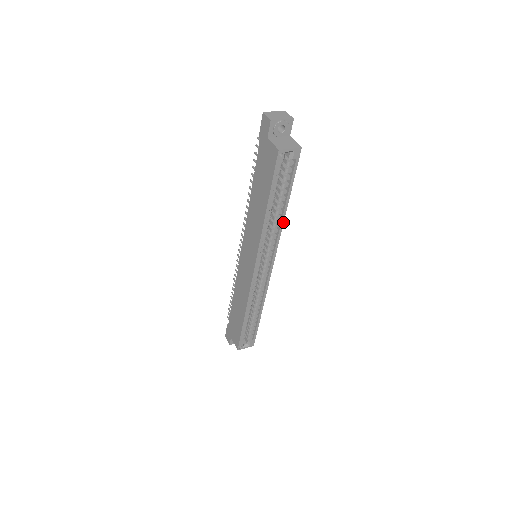
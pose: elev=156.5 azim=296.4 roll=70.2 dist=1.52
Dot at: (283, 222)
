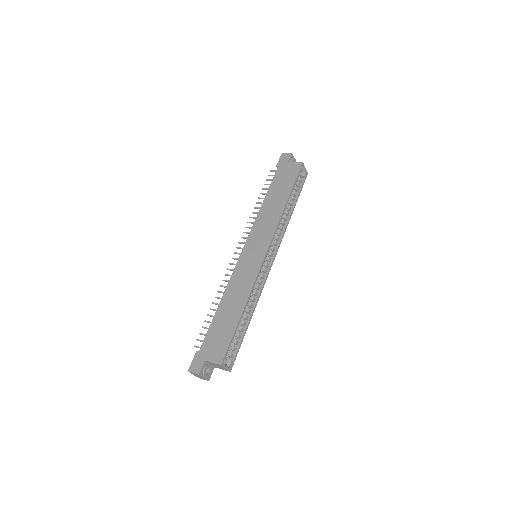
Dot at: (288, 223)
